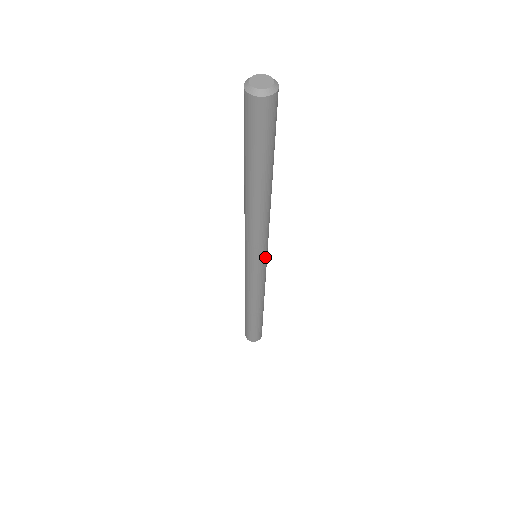
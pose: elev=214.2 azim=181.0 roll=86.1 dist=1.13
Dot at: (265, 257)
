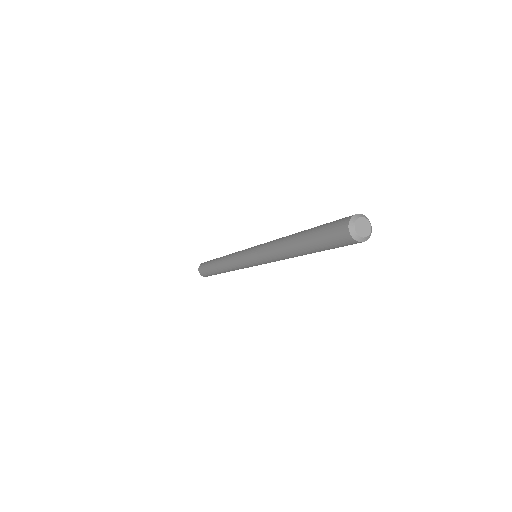
Dot at: occluded
